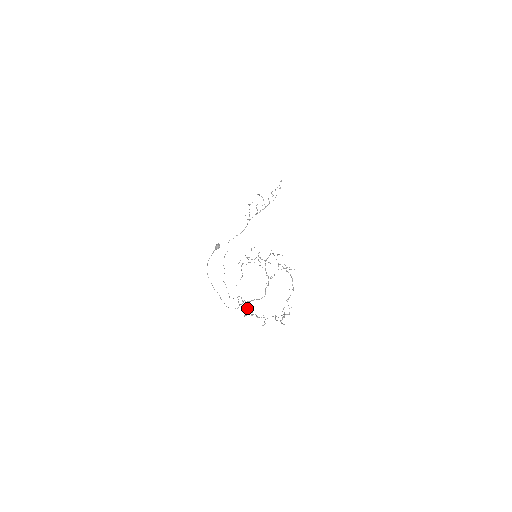
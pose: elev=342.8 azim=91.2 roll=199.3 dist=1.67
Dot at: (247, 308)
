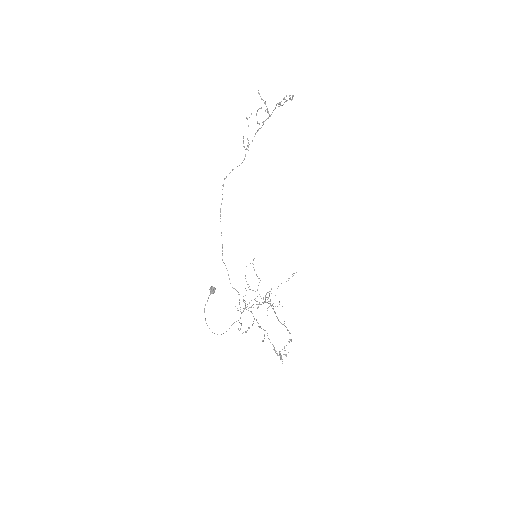
Dot at: (248, 310)
